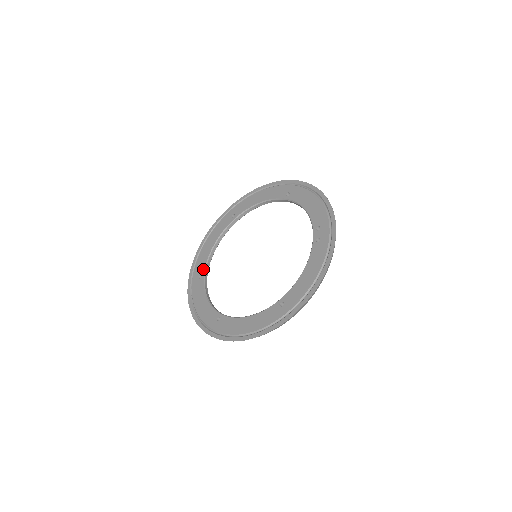
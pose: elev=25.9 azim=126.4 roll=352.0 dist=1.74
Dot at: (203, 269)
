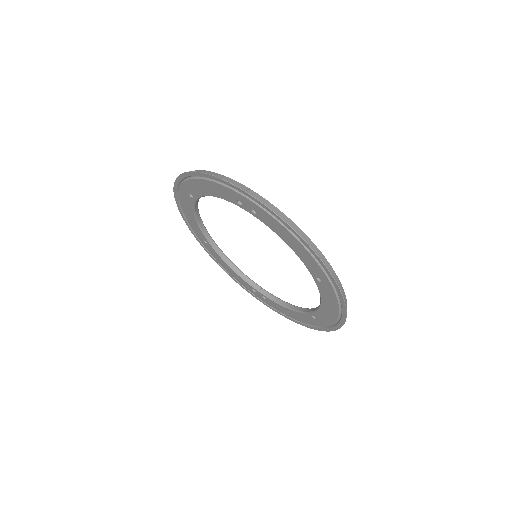
Dot at: (256, 292)
